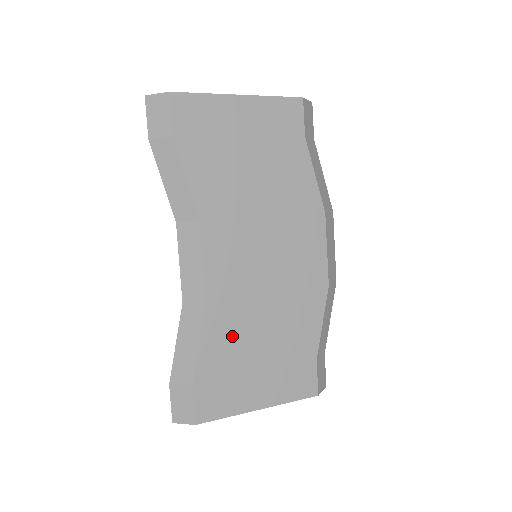
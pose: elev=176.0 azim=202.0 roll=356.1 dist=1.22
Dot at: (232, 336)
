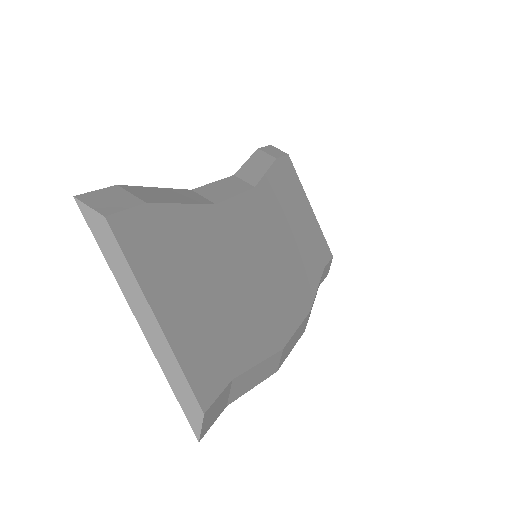
Dot at: (206, 243)
